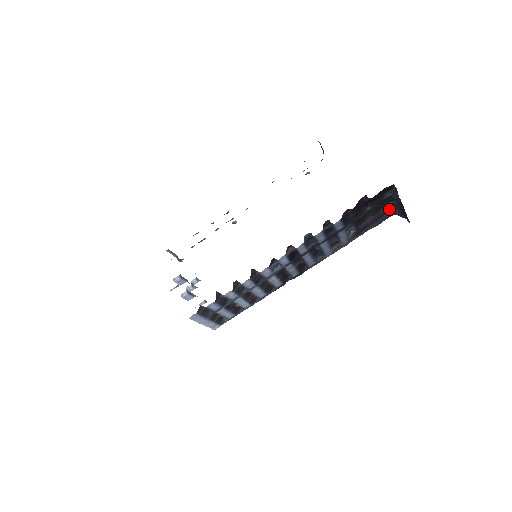
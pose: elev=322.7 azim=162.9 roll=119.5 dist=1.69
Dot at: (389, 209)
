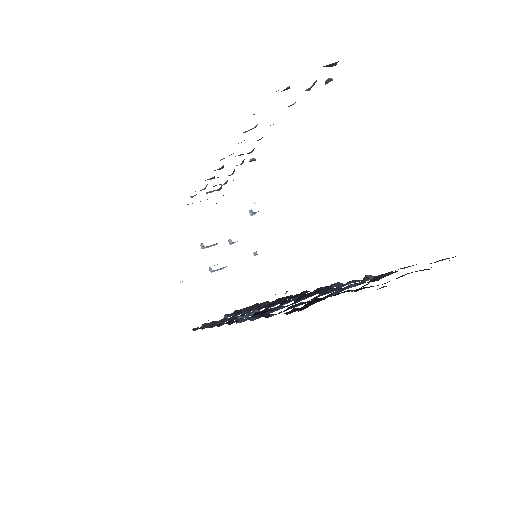
Dot at: occluded
